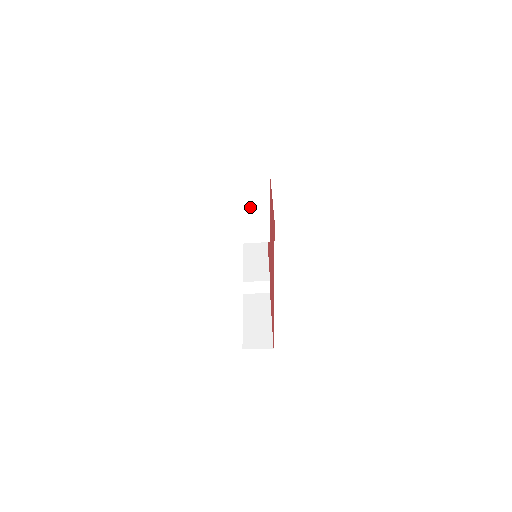
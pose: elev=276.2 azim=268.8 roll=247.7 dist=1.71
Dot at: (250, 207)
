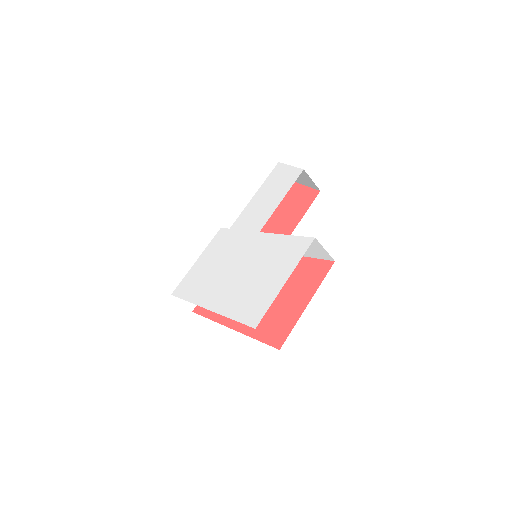
Dot at: occluded
